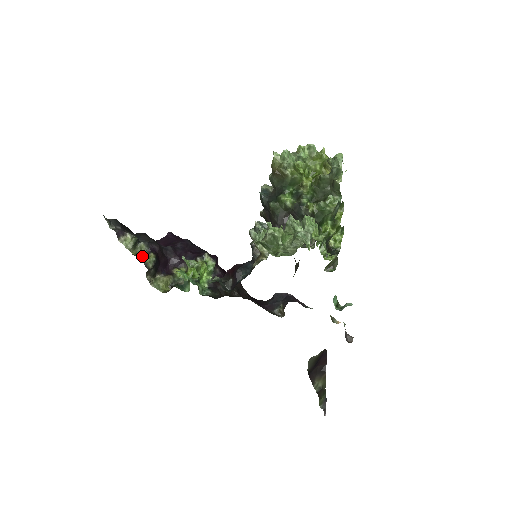
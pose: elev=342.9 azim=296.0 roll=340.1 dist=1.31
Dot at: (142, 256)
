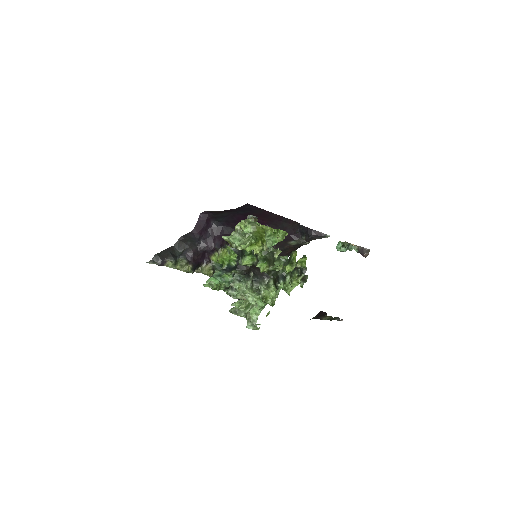
Dot at: (184, 269)
